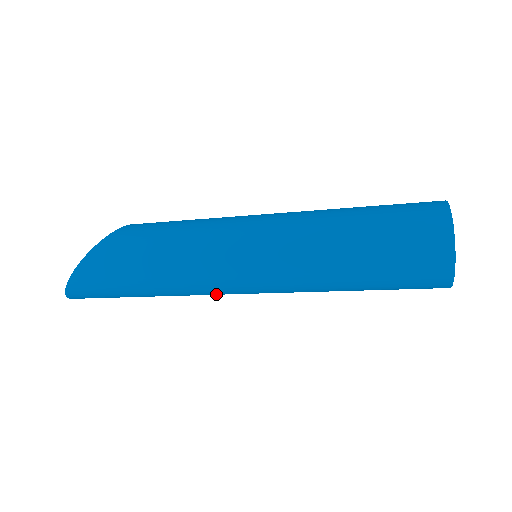
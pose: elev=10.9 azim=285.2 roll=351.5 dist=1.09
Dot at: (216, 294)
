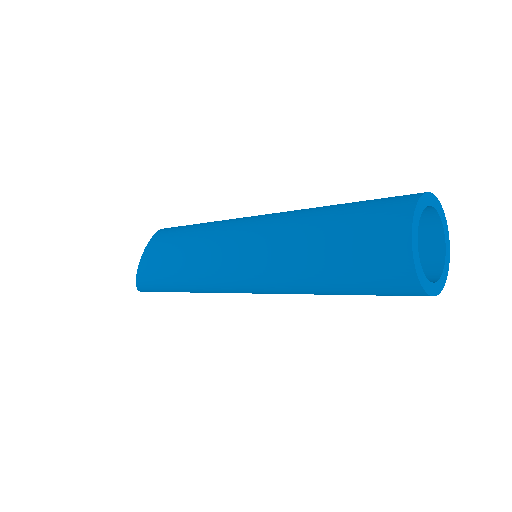
Dot at: occluded
